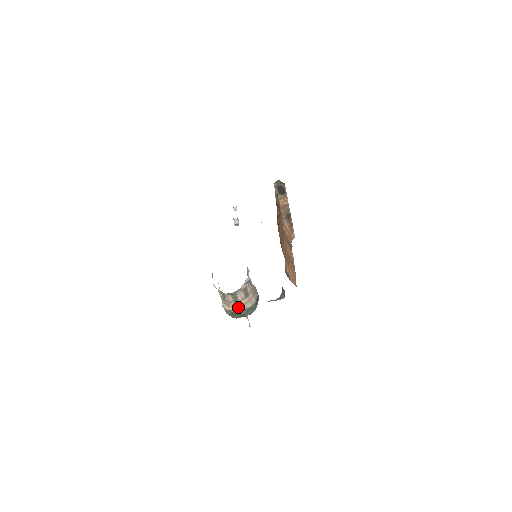
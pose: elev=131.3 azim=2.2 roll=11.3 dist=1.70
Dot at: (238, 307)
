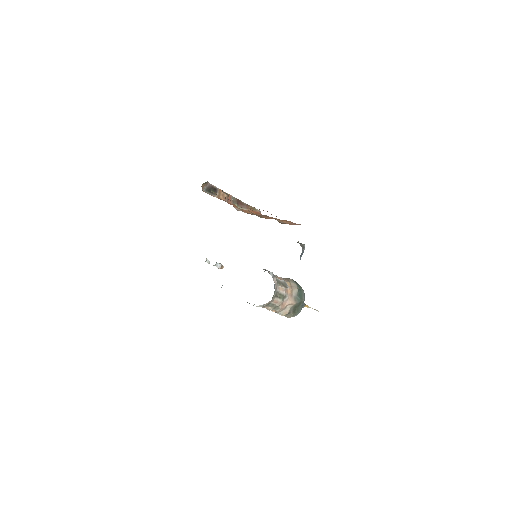
Dot at: (291, 300)
